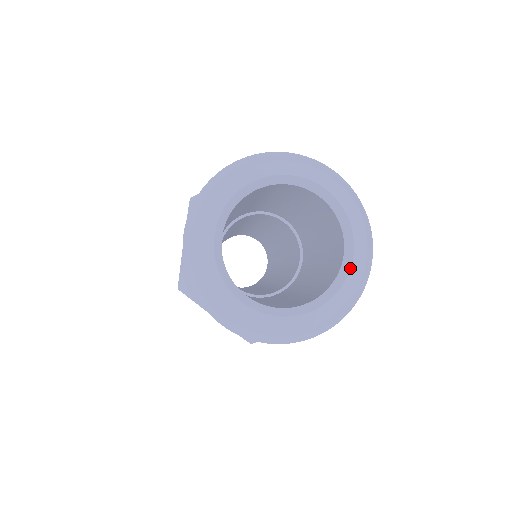
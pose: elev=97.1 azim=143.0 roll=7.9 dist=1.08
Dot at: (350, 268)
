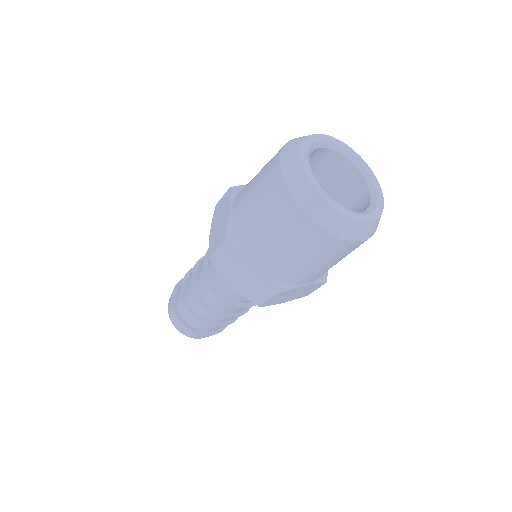
Dot at: (377, 200)
